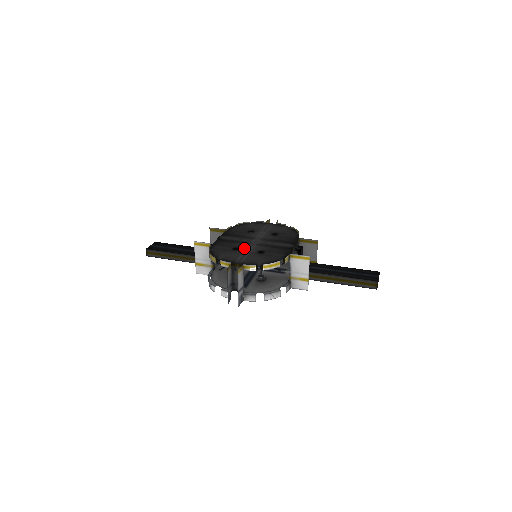
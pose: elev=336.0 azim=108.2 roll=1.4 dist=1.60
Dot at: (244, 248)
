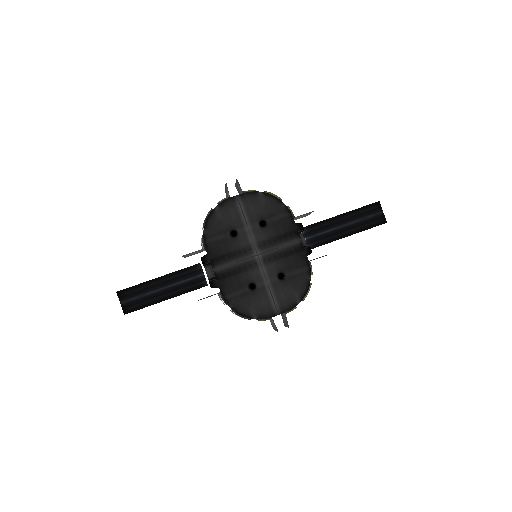
Dot at: (259, 280)
